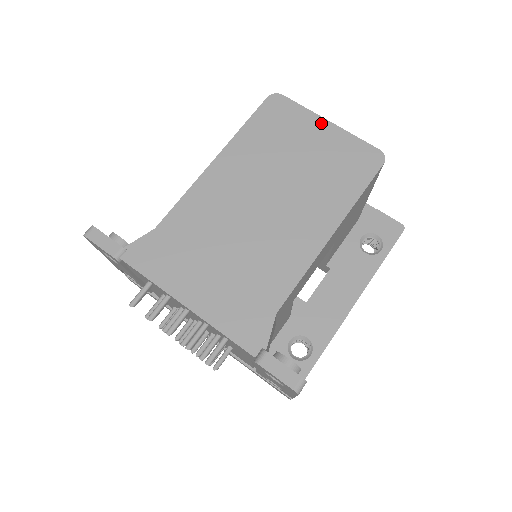
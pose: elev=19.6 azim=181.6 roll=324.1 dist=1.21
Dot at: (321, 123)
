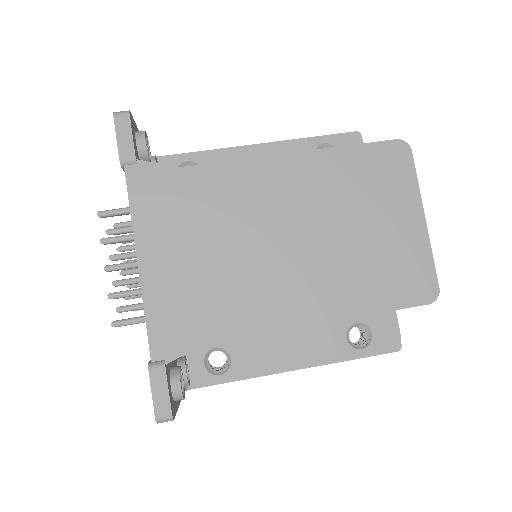
Dot at: (416, 212)
